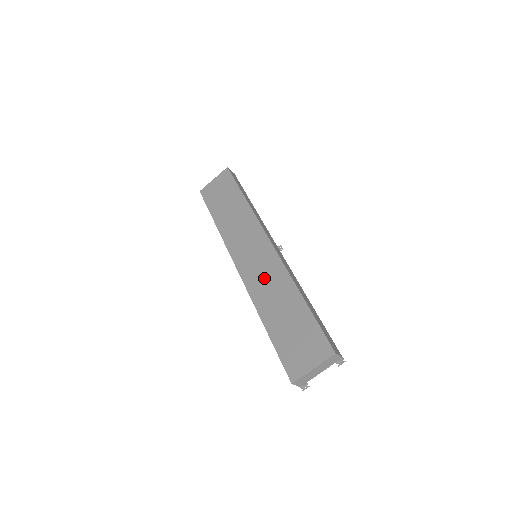
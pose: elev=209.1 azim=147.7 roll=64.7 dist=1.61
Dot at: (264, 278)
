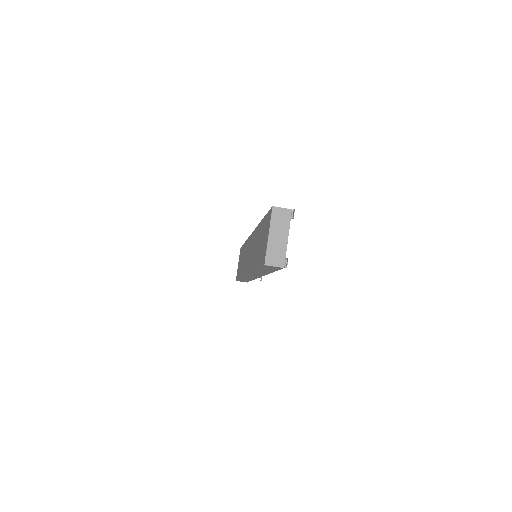
Dot at: (252, 252)
